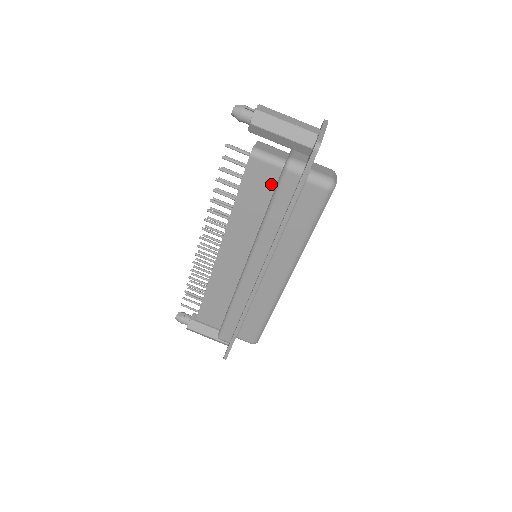
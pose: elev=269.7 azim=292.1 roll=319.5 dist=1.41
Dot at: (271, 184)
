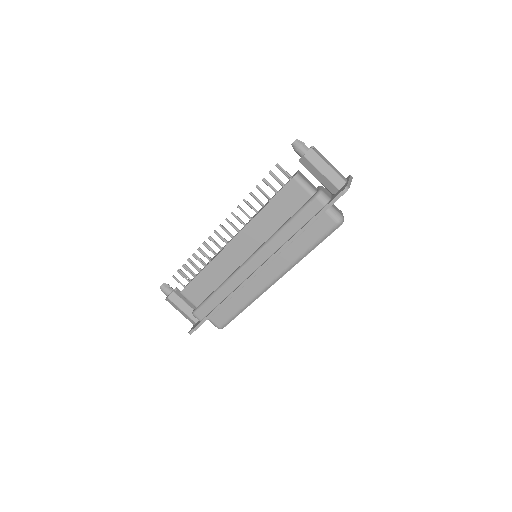
Dot at: (298, 204)
